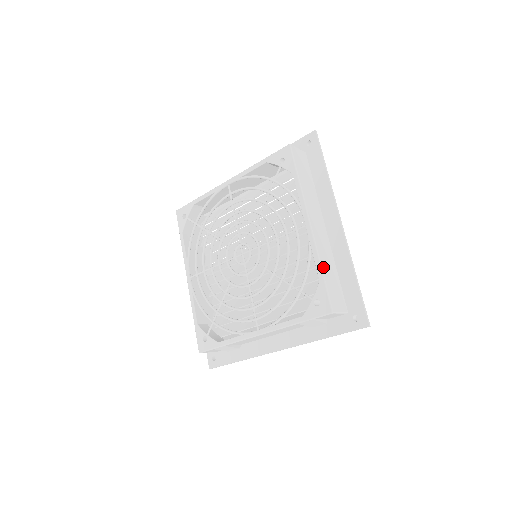
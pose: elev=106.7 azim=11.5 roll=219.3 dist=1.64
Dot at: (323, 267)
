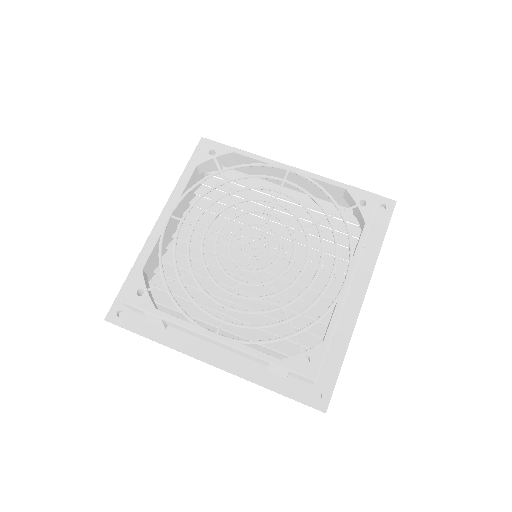
Dot at: (334, 330)
